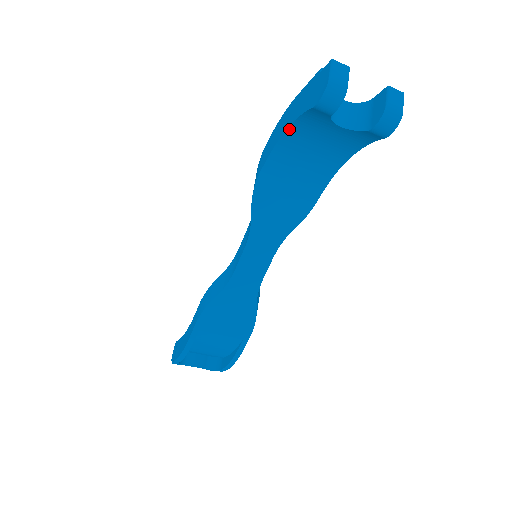
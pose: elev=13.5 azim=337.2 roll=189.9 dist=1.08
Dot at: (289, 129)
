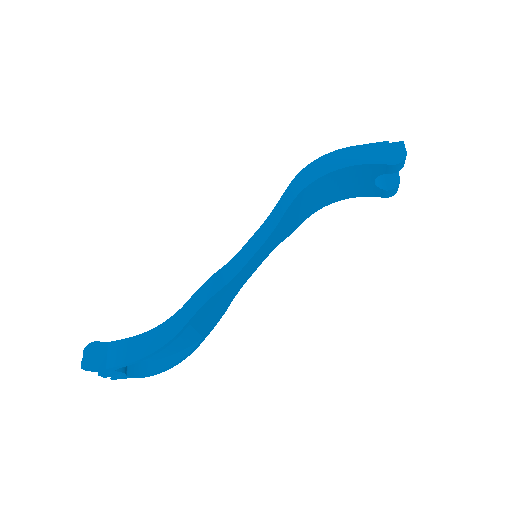
Dot at: (349, 167)
